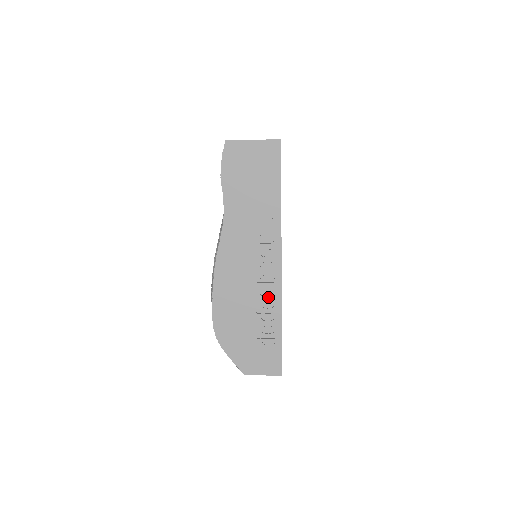
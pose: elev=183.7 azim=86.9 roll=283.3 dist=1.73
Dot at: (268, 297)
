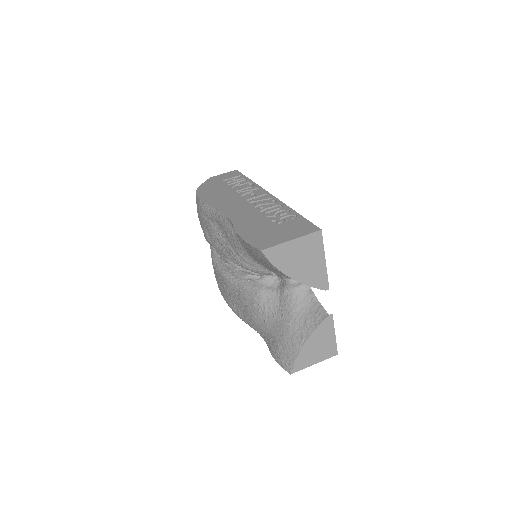
Dot at: occluded
